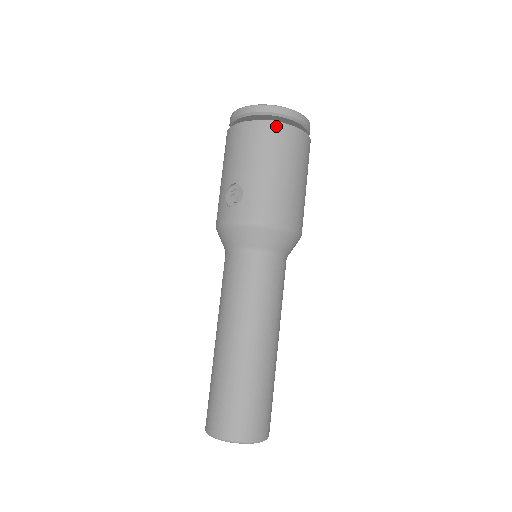
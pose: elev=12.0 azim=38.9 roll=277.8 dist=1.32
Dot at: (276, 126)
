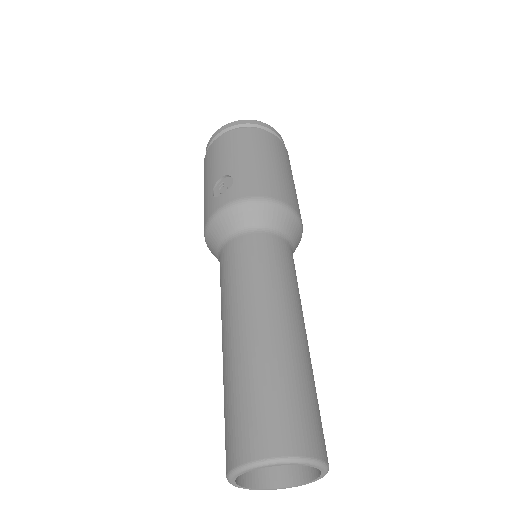
Dot at: (256, 131)
